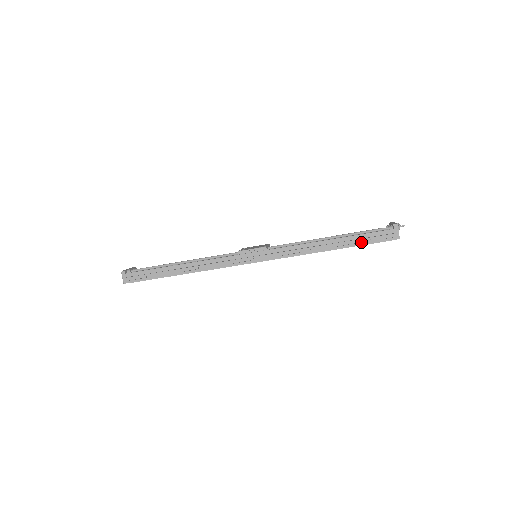
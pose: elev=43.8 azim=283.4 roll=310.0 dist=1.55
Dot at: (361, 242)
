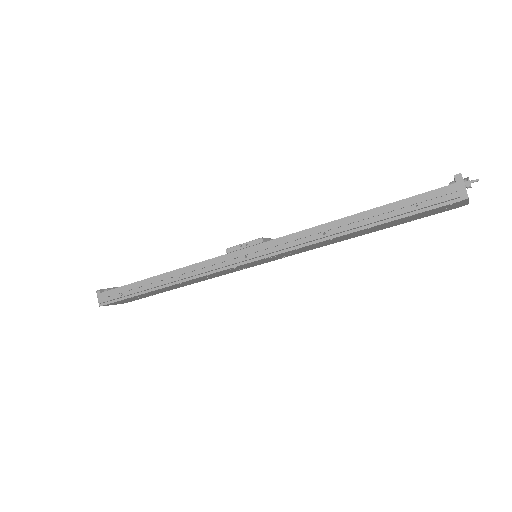
Dot at: (402, 212)
